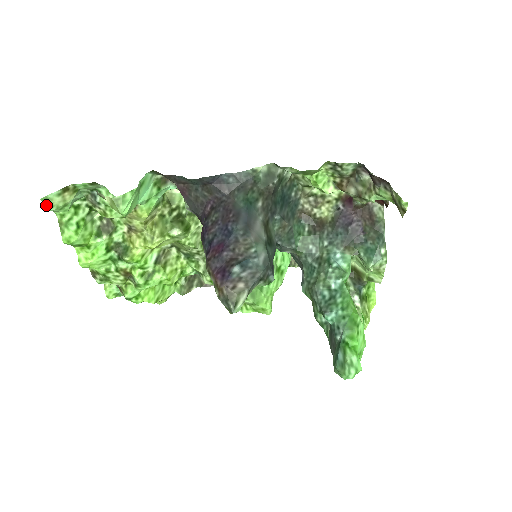
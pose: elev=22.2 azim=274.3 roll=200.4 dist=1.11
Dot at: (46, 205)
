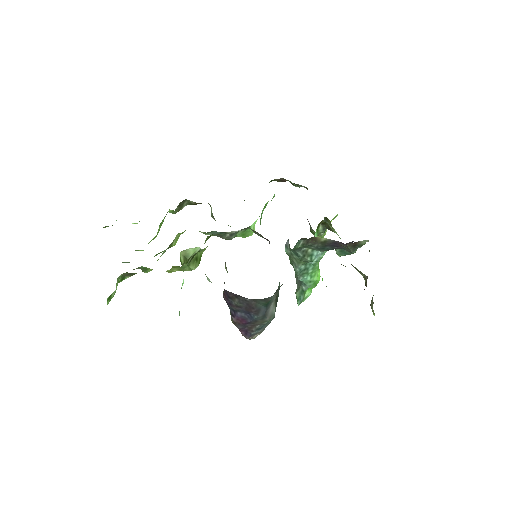
Dot at: occluded
